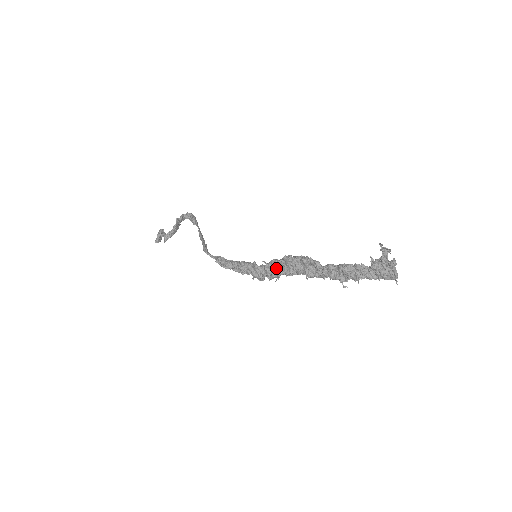
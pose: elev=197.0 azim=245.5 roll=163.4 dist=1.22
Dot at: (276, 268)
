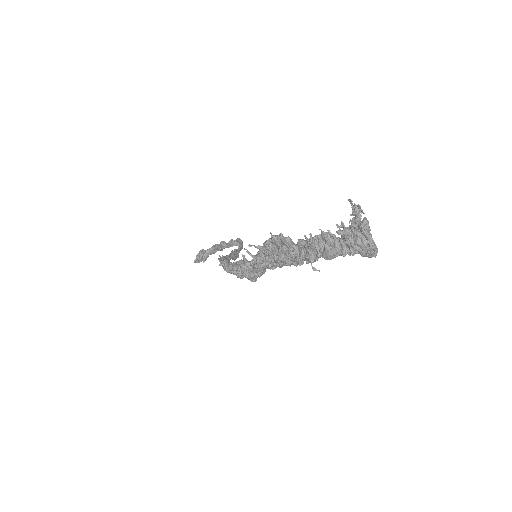
Dot at: (259, 259)
